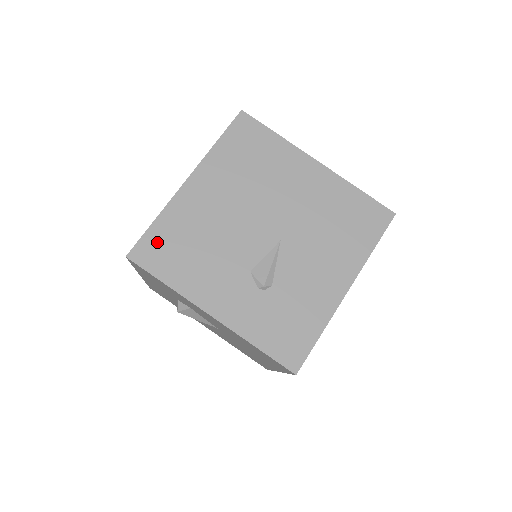
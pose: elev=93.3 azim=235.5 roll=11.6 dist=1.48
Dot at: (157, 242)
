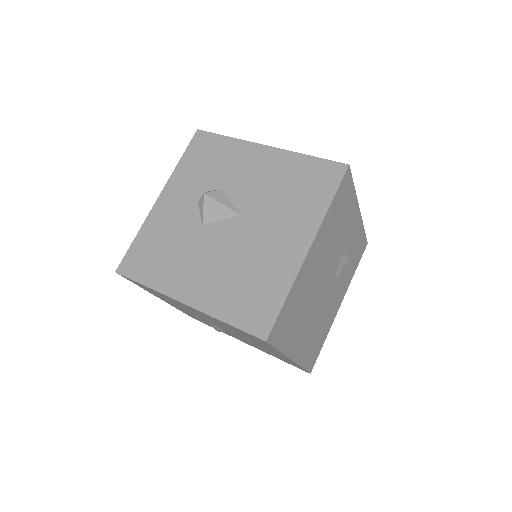
Dot at: occluded
